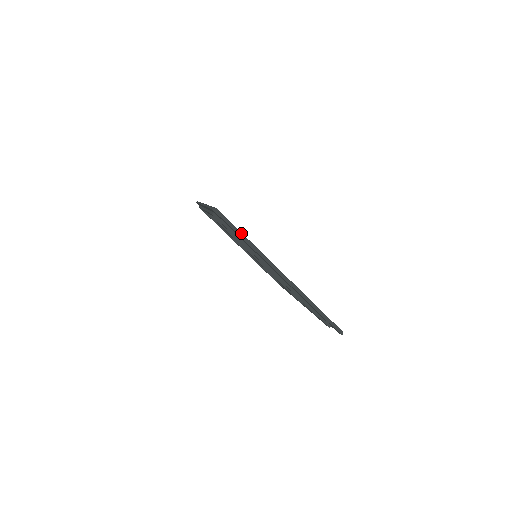
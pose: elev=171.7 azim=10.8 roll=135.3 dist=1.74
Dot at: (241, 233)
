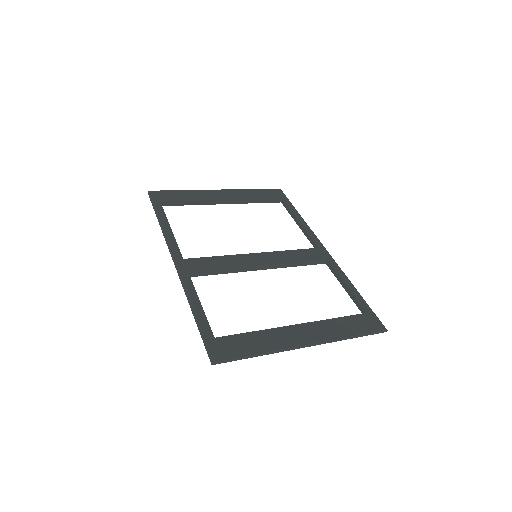
Dot at: (251, 356)
